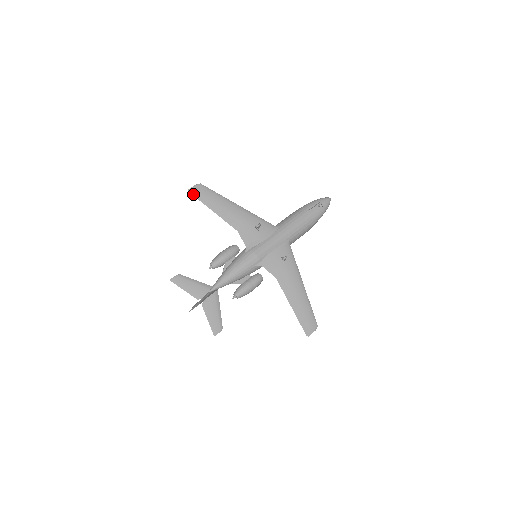
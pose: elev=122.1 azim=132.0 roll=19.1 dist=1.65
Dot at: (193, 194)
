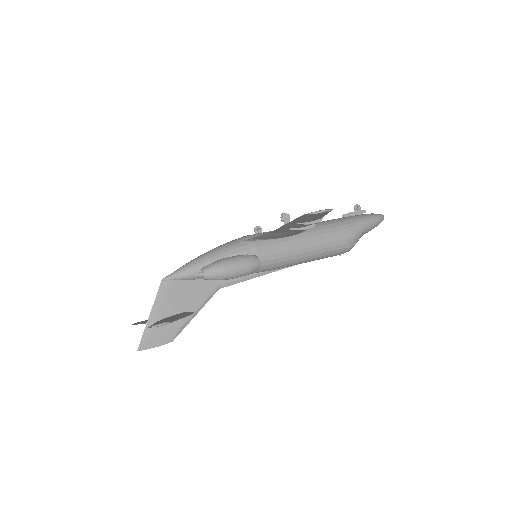
Dot at: occluded
